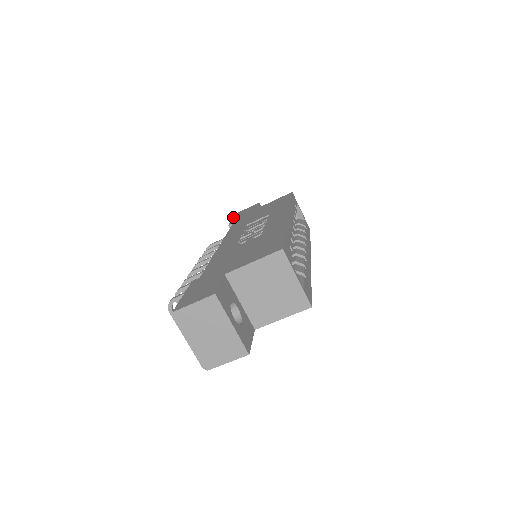
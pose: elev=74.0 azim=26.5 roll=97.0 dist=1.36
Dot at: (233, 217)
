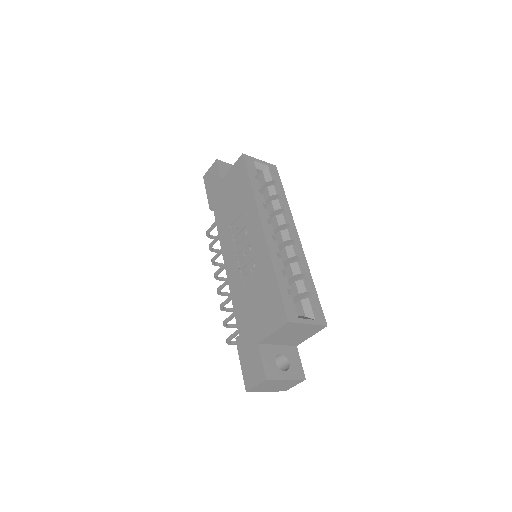
Dot at: (205, 188)
